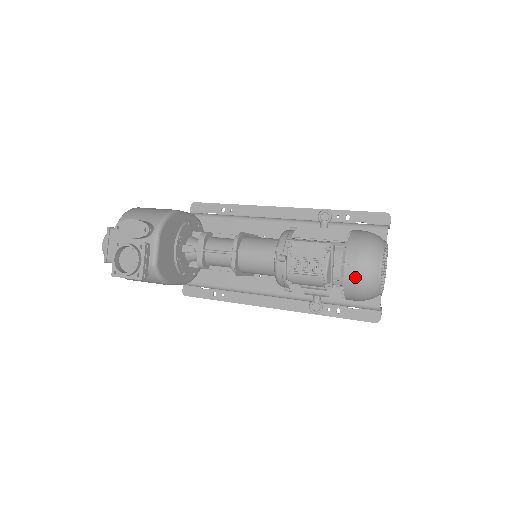
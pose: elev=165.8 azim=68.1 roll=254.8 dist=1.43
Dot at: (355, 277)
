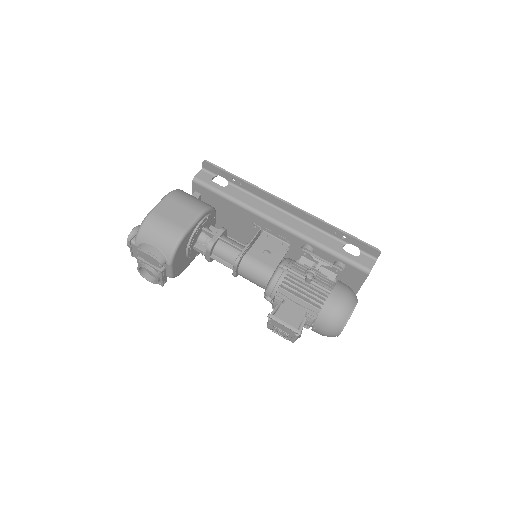
Dot at: occluded
